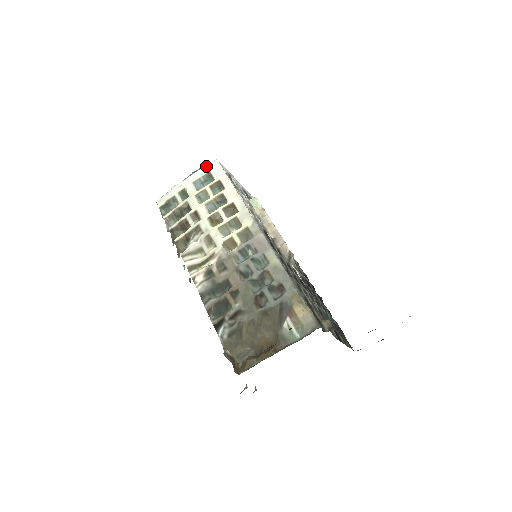
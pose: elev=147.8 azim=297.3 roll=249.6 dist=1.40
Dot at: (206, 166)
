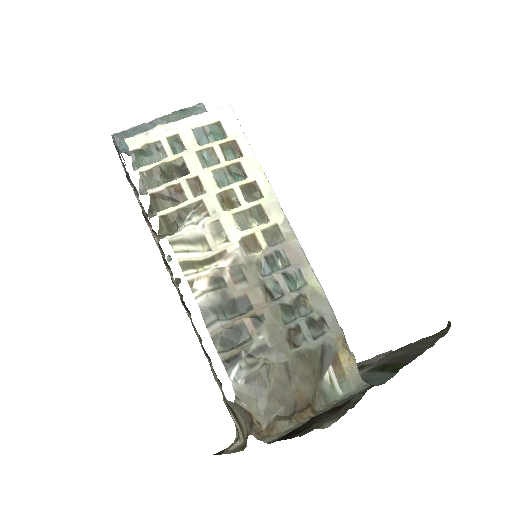
Dot at: (214, 111)
